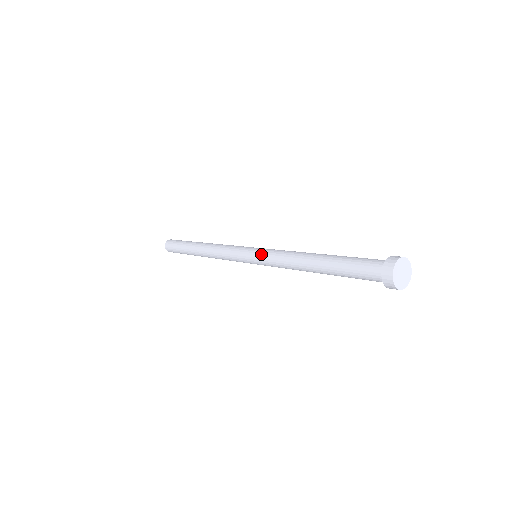
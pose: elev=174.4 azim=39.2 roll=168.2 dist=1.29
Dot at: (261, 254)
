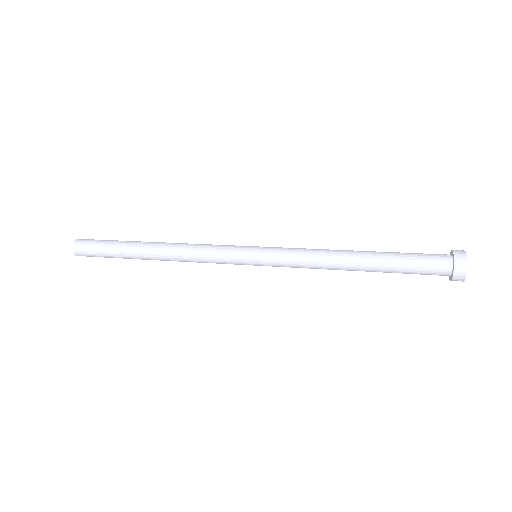
Dot at: (274, 256)
